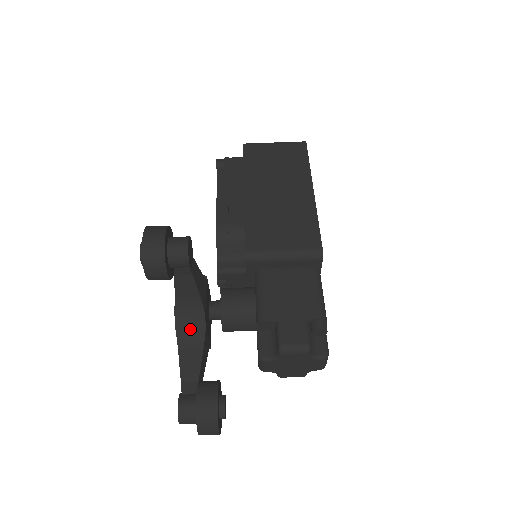
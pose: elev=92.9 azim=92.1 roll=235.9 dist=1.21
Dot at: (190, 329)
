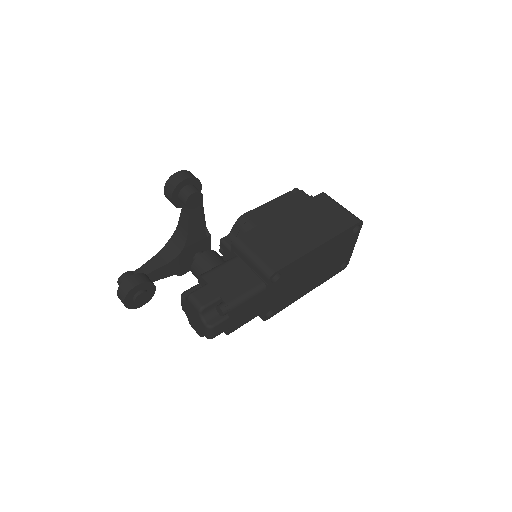
Dot at: (172, 249)
